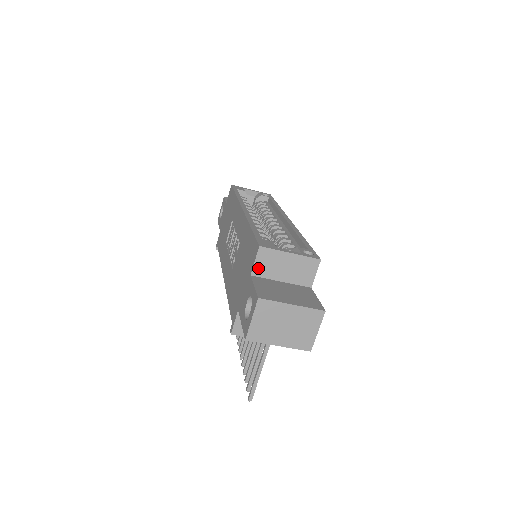
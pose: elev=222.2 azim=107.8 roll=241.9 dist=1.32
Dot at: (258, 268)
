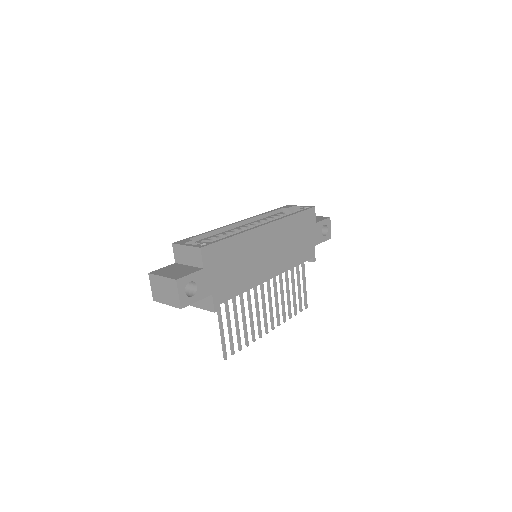
Dot at: (176, 258)
